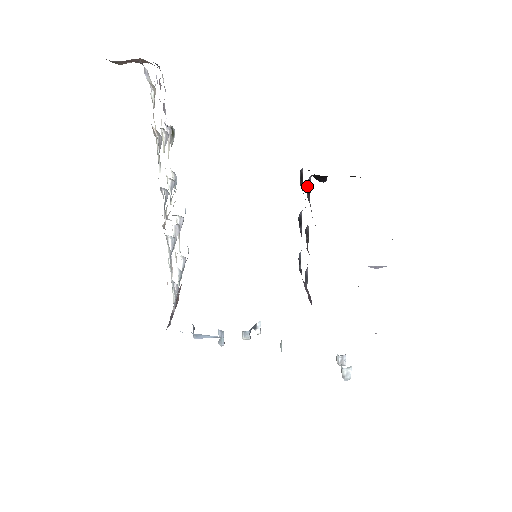
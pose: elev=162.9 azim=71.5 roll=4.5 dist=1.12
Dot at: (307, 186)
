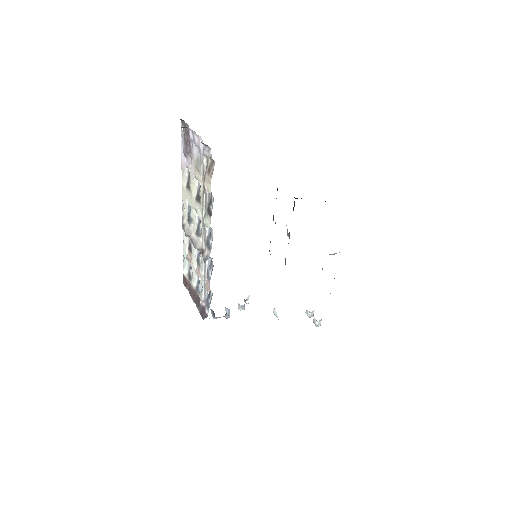
Dot at: occluded
